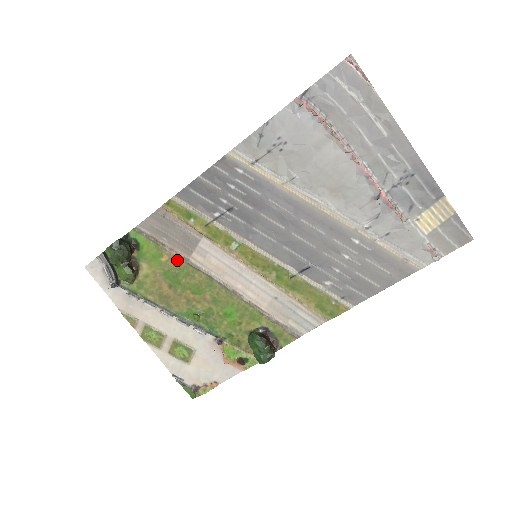
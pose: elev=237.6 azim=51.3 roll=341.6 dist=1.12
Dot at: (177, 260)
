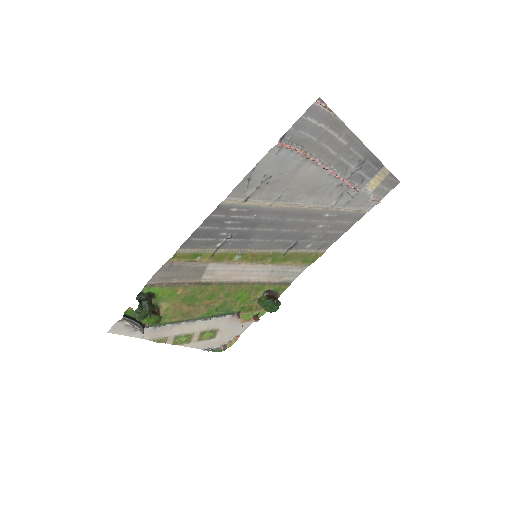
Dot at: (191, 287)
